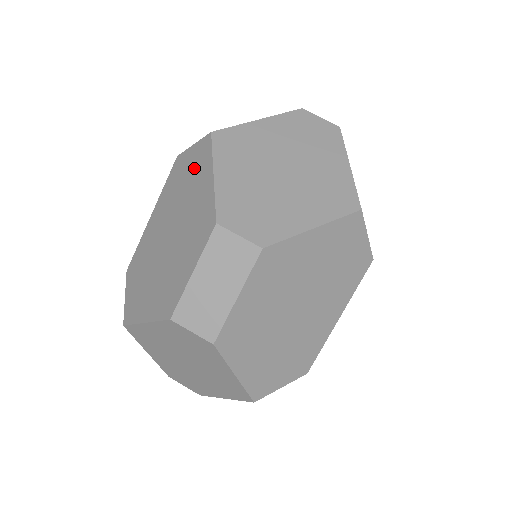
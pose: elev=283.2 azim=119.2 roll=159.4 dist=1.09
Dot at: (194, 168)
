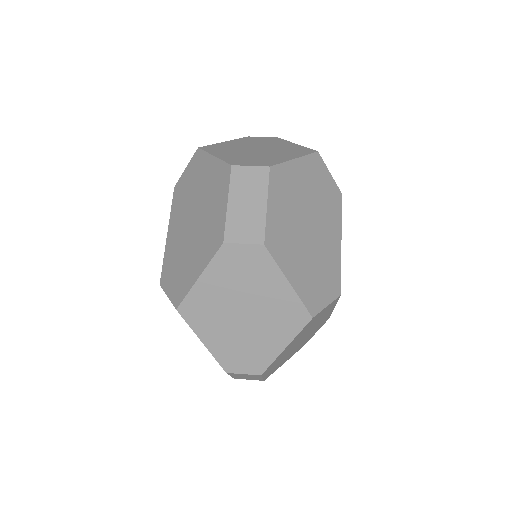
Dot at: (194, 172)
